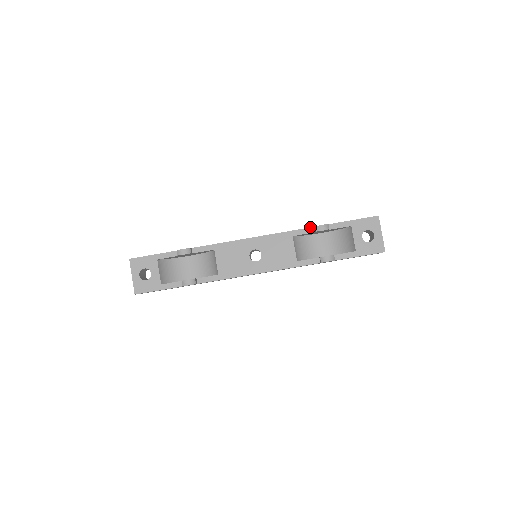
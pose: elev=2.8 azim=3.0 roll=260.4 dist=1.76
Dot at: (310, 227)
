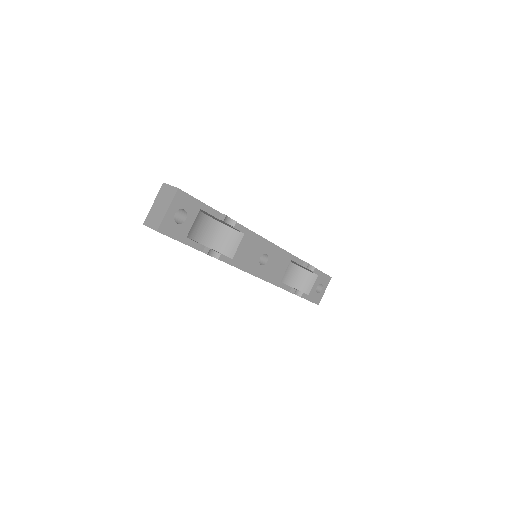
Dot at: occluded
